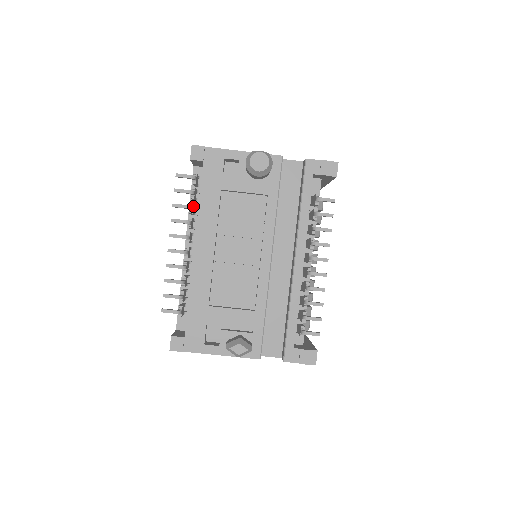
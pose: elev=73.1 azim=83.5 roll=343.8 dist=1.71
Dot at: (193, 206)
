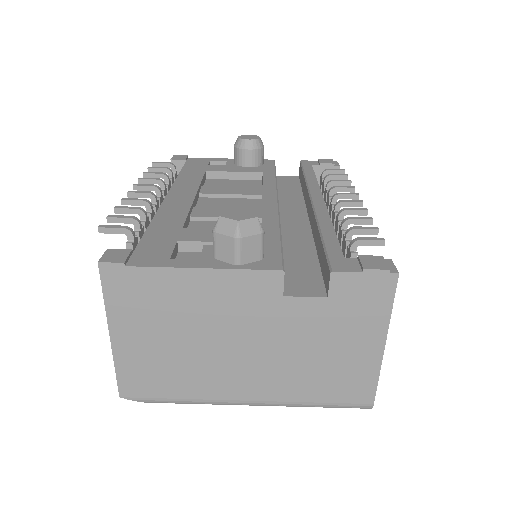
Dot at: (169, 184)
